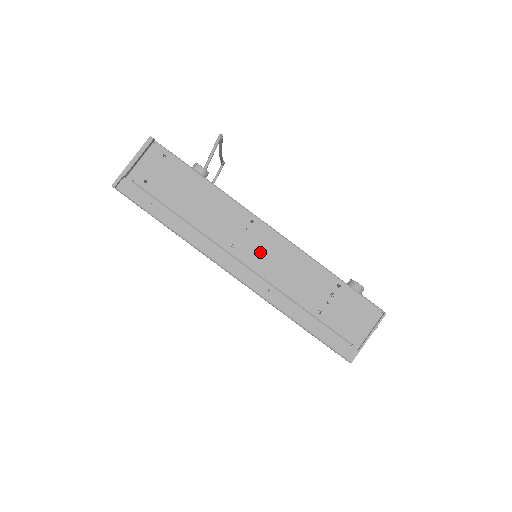
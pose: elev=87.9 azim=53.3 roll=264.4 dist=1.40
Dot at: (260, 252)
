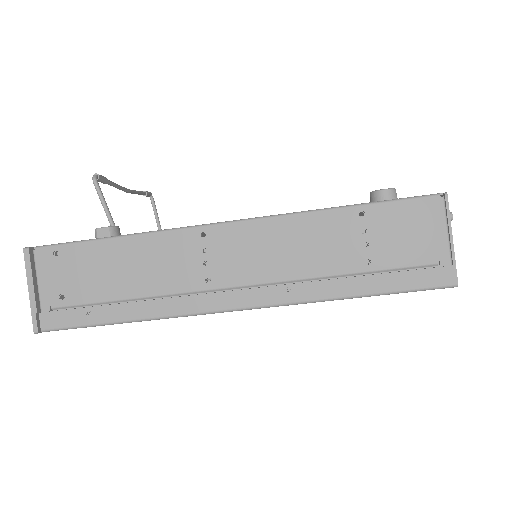
Dot at: (241, 259)
